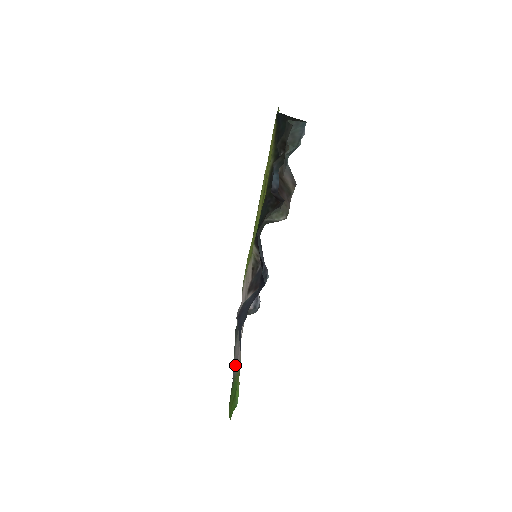
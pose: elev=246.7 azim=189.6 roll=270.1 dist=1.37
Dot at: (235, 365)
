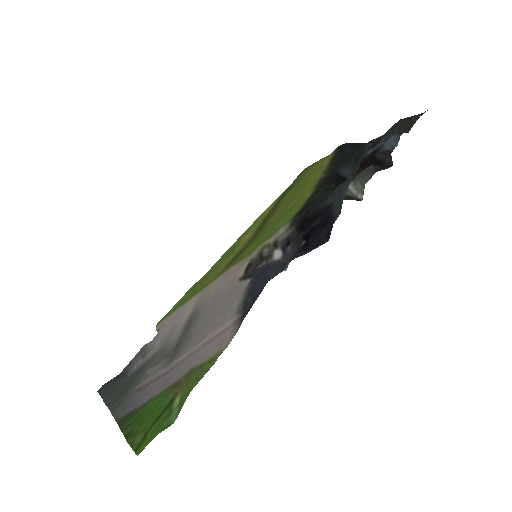
Dot at: (142, 393)
